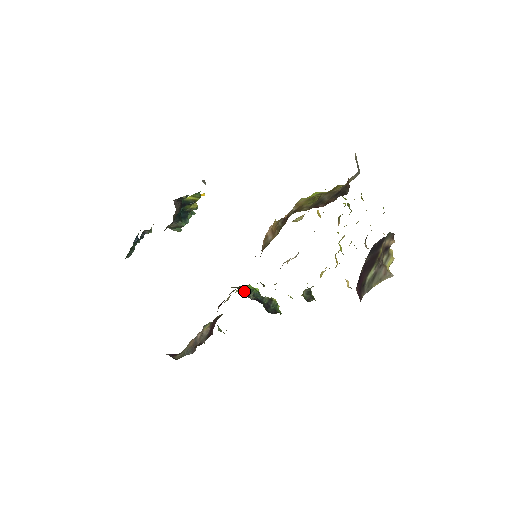
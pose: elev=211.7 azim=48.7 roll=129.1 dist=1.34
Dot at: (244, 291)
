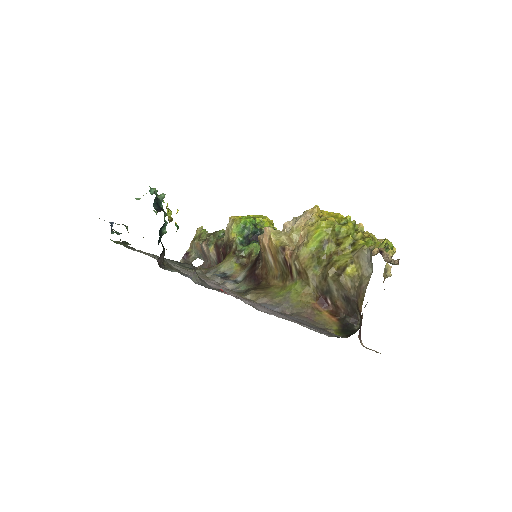
Dot at: (242, 239)
